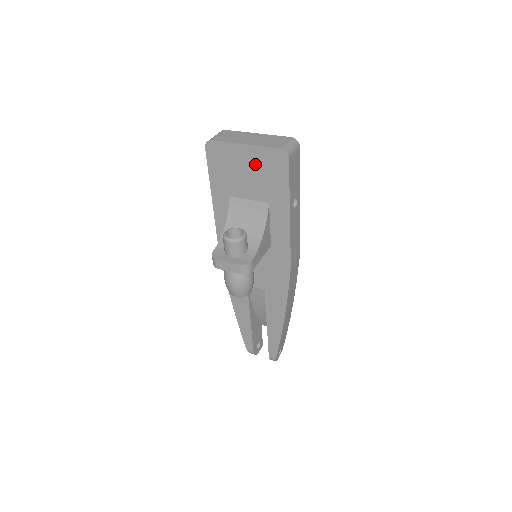
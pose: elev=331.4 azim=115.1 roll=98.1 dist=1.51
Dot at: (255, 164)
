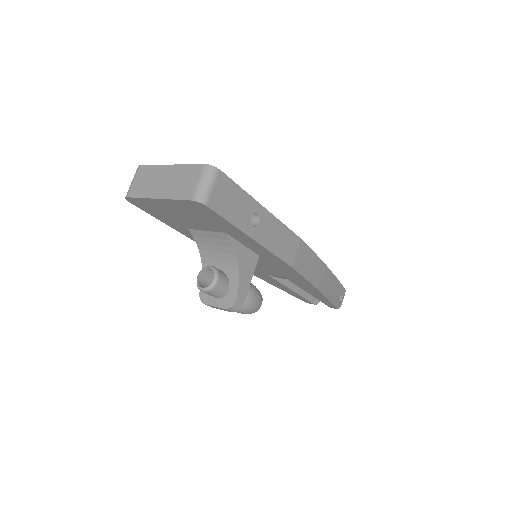
Dot at: (182, 210)
